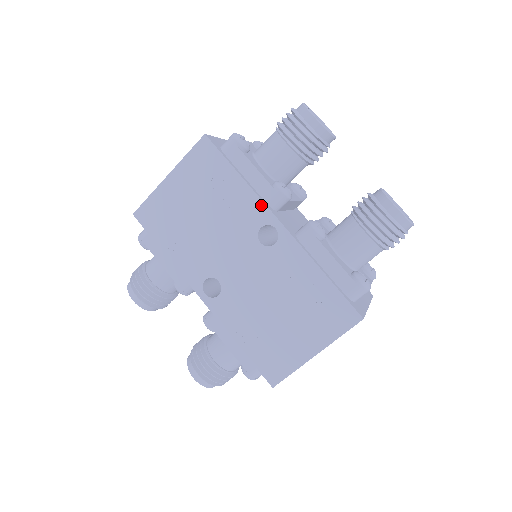
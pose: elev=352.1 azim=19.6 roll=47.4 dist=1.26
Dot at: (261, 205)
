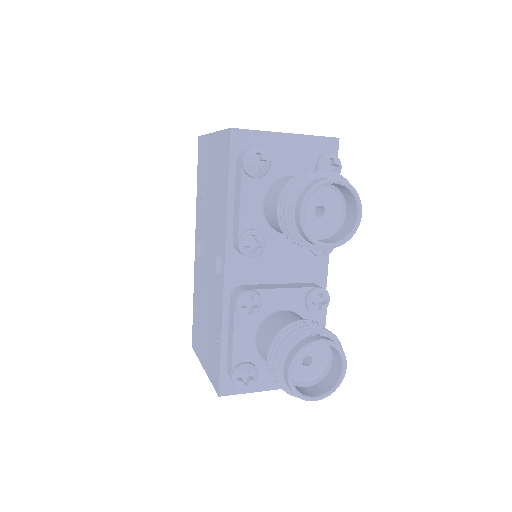
Dot at: (224, 238)
